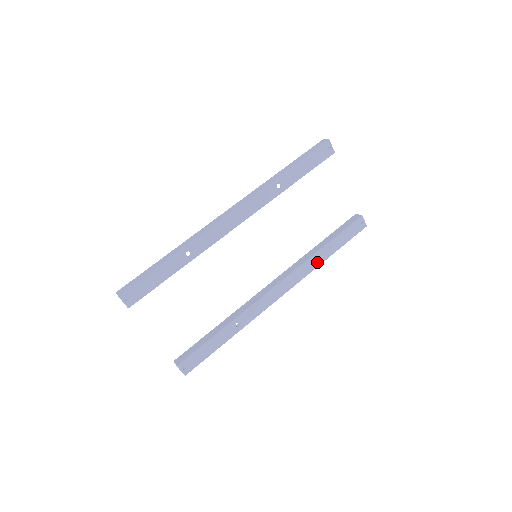
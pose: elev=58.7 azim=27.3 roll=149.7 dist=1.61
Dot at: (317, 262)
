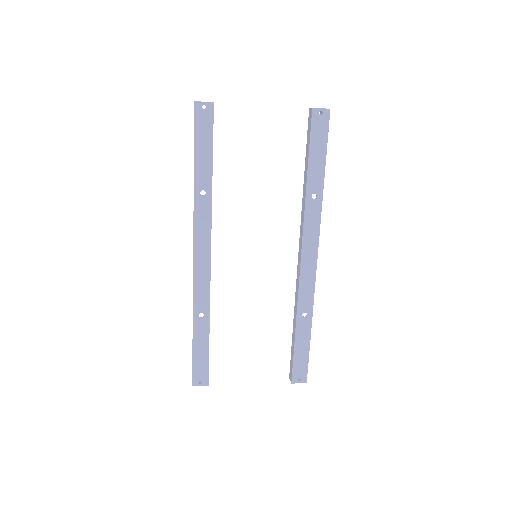
Dot at: (317, 197)
